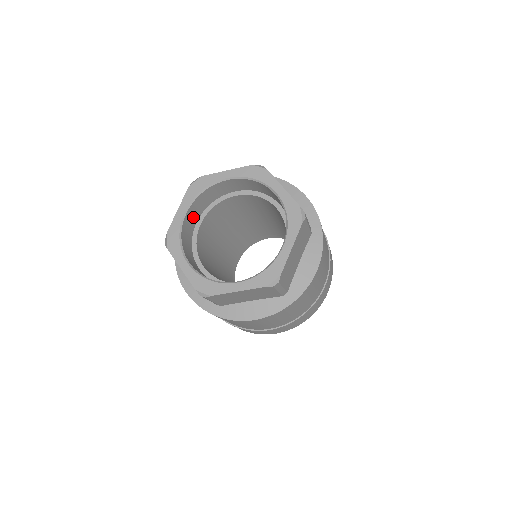
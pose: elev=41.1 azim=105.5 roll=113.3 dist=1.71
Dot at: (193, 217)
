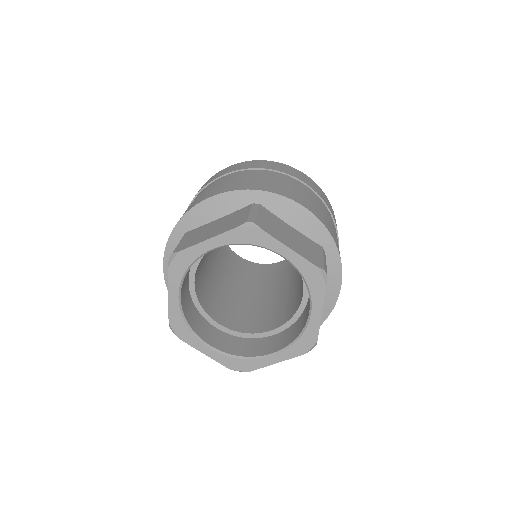
Dot at: (185, 285)
